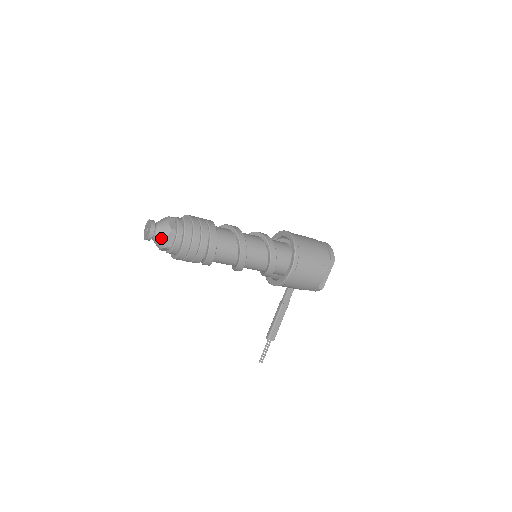
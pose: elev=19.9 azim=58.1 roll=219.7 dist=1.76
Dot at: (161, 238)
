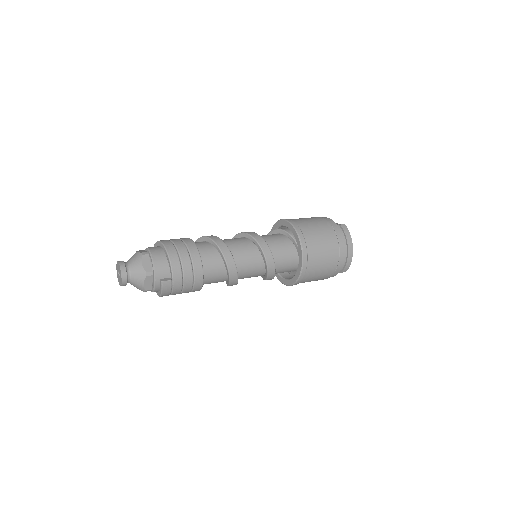
Dot at: (134, 286)
